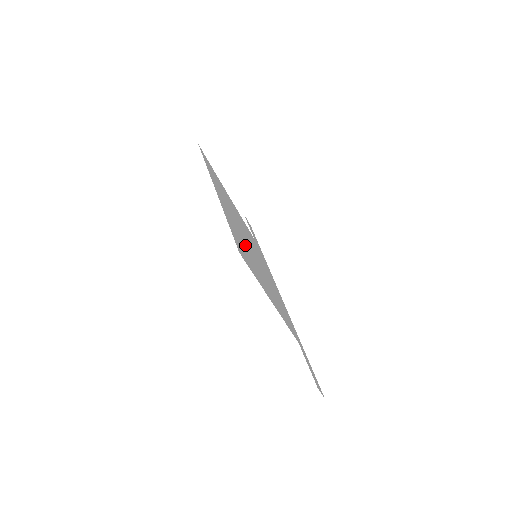
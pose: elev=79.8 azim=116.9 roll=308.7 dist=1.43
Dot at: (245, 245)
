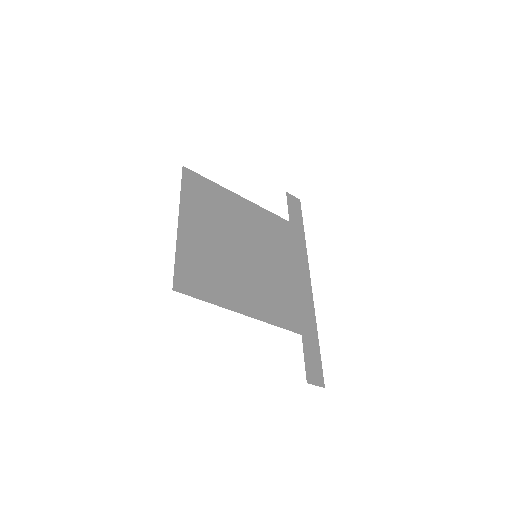
Dot at: (219, 260)
